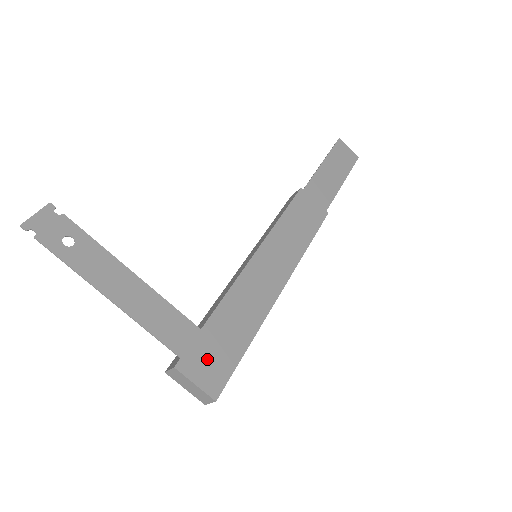
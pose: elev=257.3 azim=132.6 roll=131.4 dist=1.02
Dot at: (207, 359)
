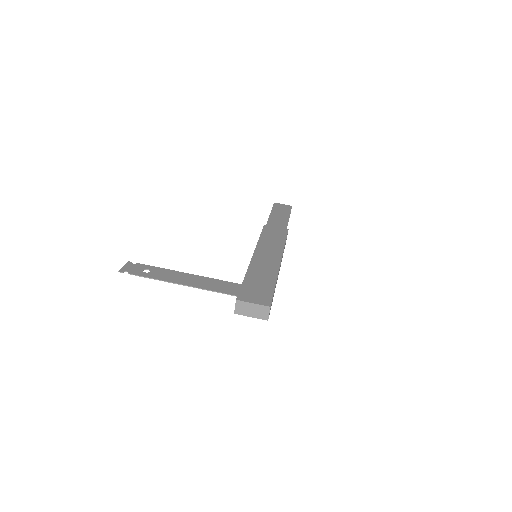
Dot at: (253, 294)
